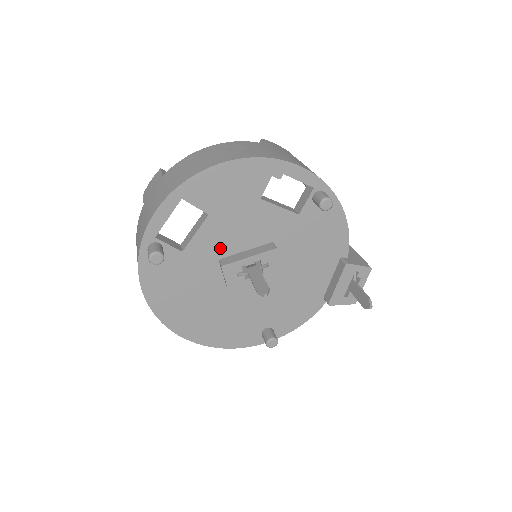
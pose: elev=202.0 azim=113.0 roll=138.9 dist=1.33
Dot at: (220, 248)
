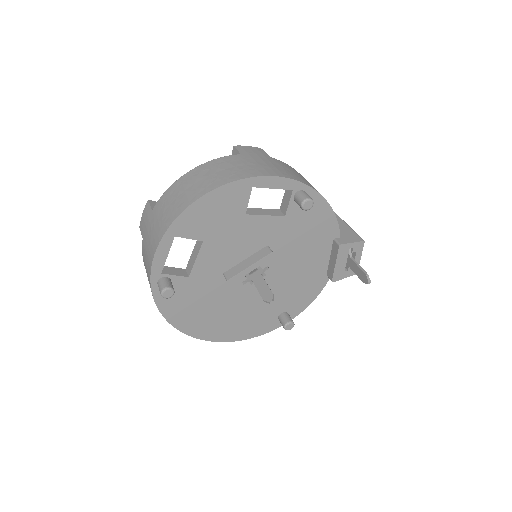
Dot at: (221, 264)
